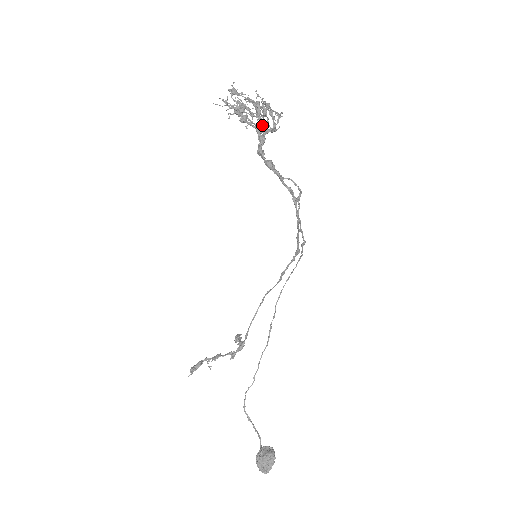
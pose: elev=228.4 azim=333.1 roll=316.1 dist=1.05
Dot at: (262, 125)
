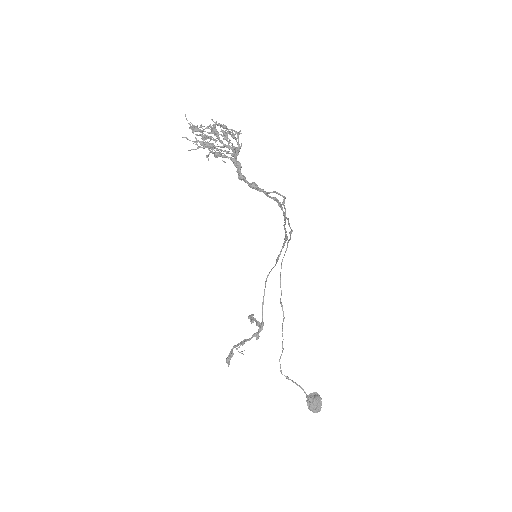
Dot at: (234, 153)
